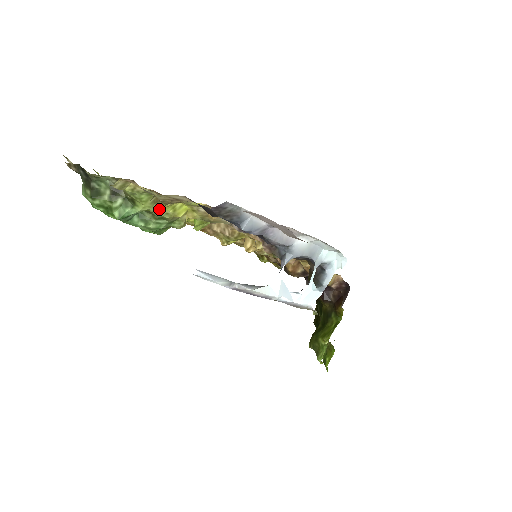
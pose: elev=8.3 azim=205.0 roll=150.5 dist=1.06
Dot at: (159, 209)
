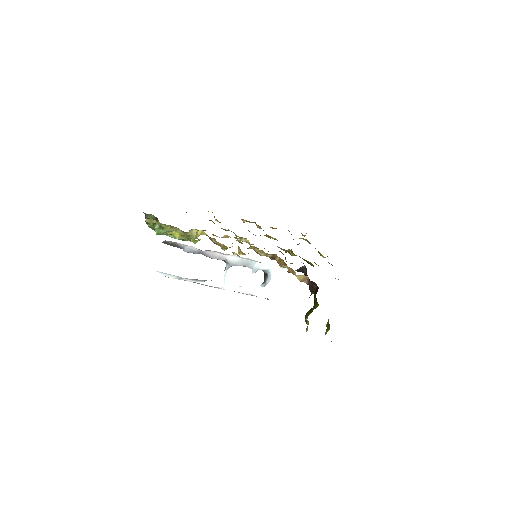
Dot at: (175, 231)
